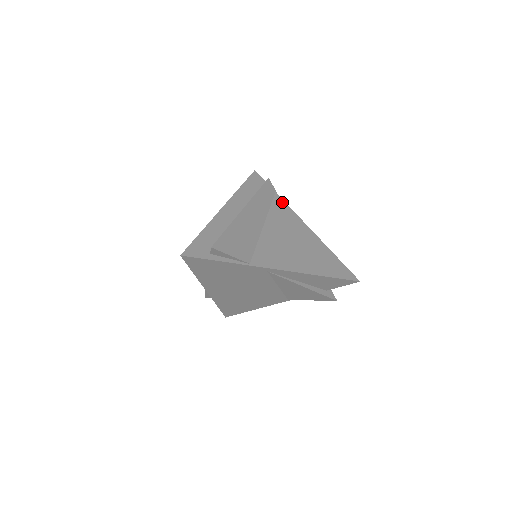
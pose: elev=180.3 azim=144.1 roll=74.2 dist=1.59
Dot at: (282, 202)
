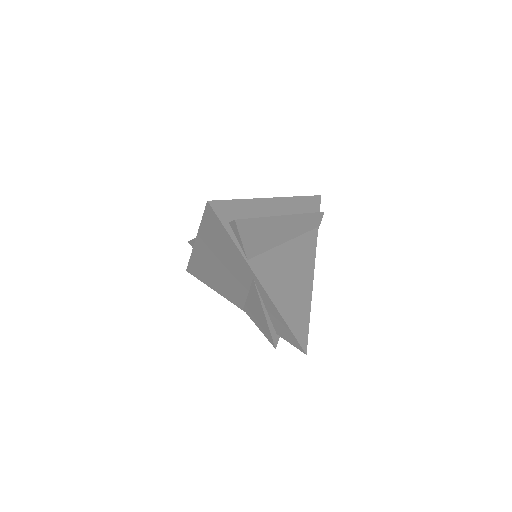
Dot at: (315, 239)
